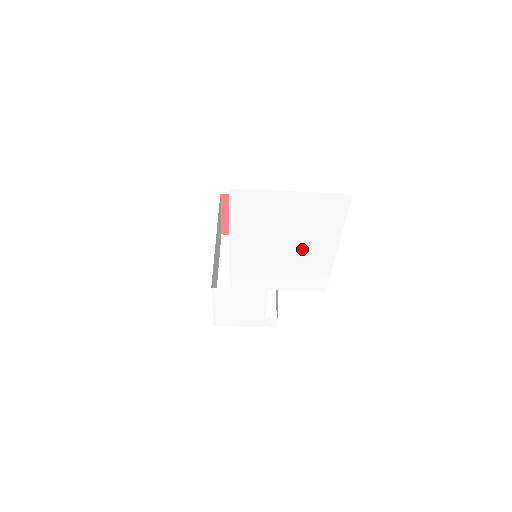
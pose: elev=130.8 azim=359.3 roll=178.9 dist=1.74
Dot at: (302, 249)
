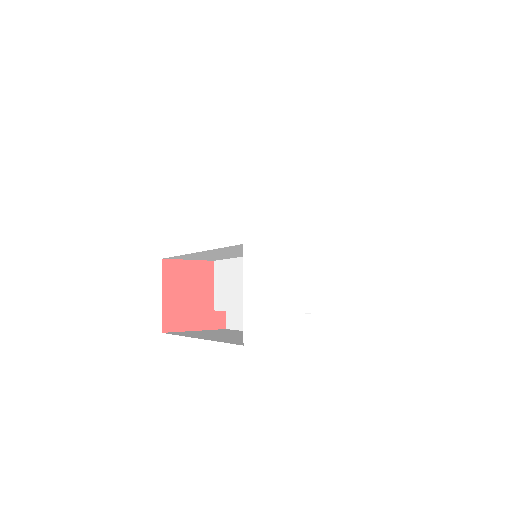
Dot at: (326, 175)
